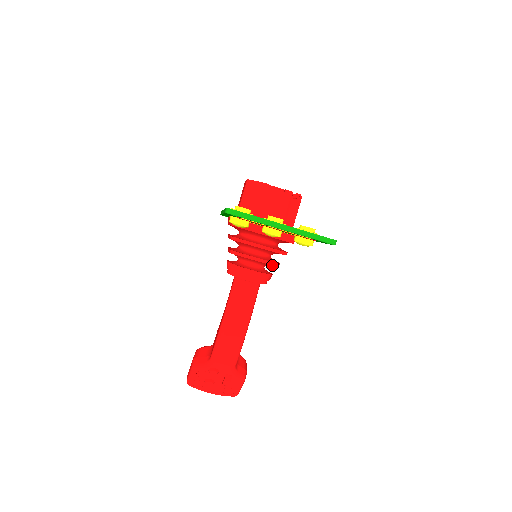
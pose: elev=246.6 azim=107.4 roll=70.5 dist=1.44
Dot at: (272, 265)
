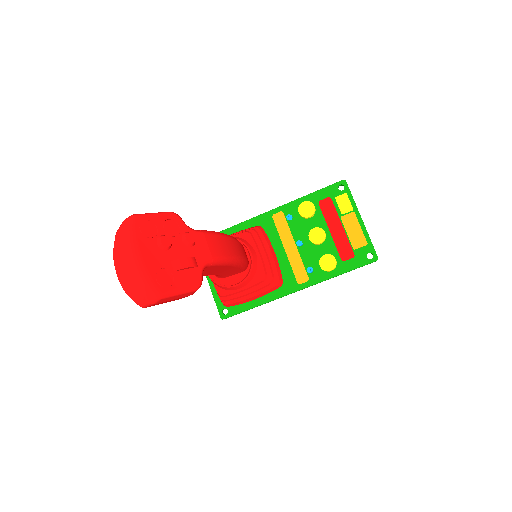
Dot at: (265, 271)
